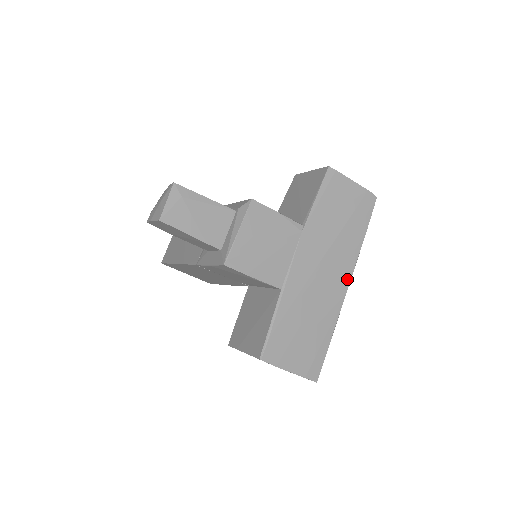
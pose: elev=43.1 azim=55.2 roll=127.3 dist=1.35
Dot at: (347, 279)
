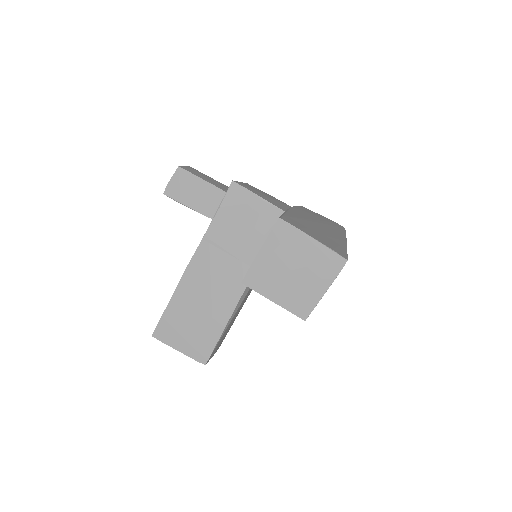
Dot at: (343, 237)
